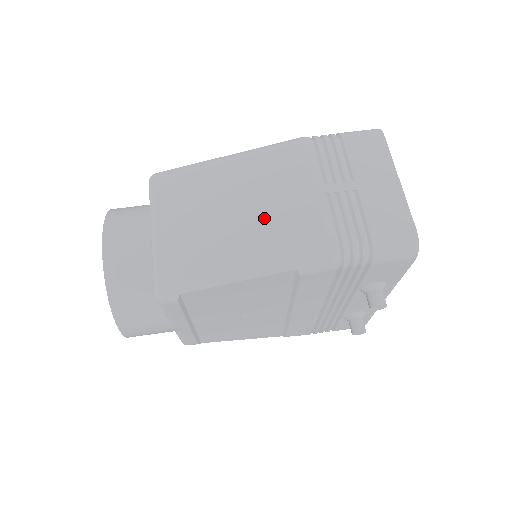
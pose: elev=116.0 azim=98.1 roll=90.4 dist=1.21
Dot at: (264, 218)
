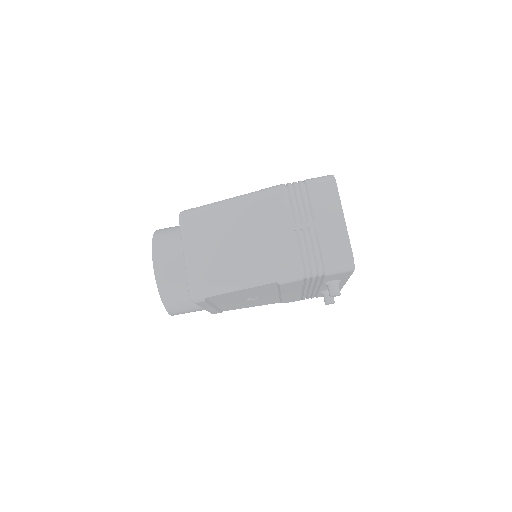
Dot at: (255, 248)
